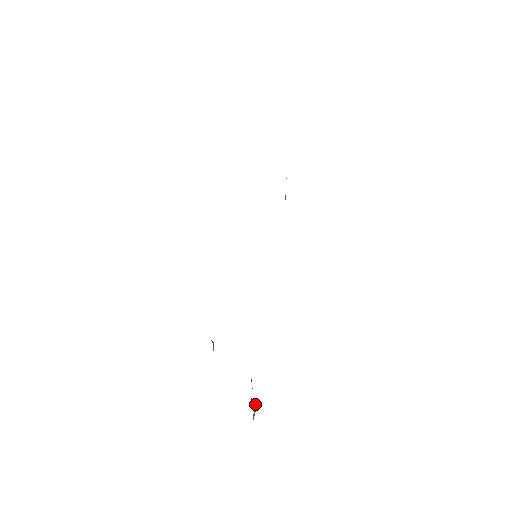
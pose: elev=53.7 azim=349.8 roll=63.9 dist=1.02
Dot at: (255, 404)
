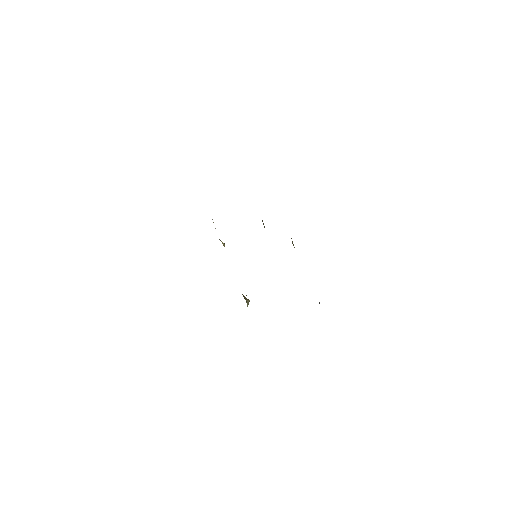
Dot at: (248, 302)
